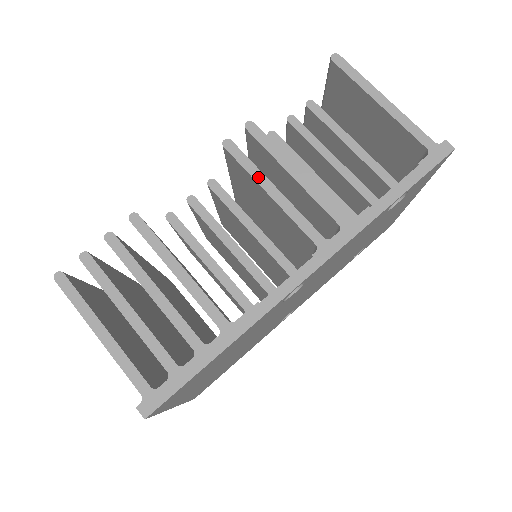
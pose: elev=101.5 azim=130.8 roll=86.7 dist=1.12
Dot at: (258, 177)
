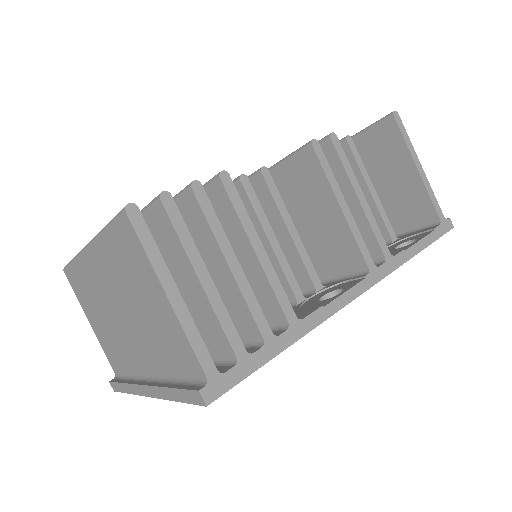
Dot at: (335, 188)
